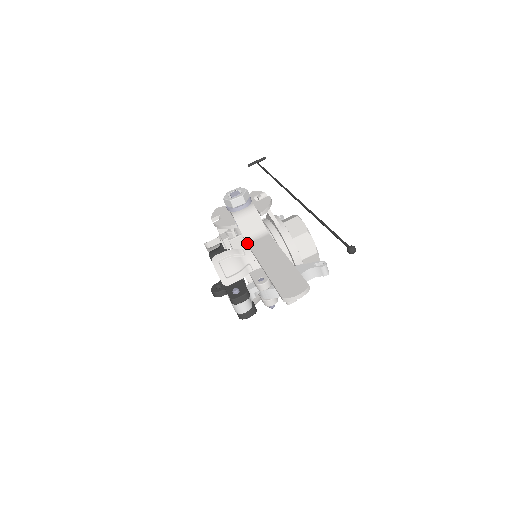
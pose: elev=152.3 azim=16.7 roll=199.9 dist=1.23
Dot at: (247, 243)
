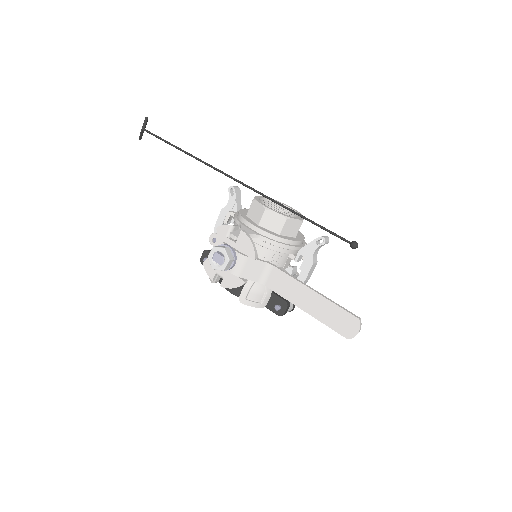
Dot at: occluded
